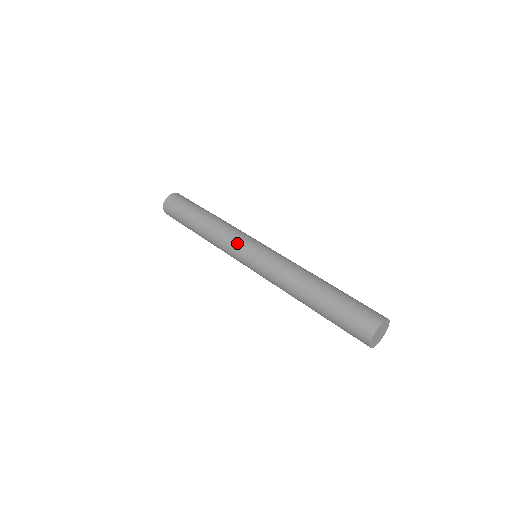
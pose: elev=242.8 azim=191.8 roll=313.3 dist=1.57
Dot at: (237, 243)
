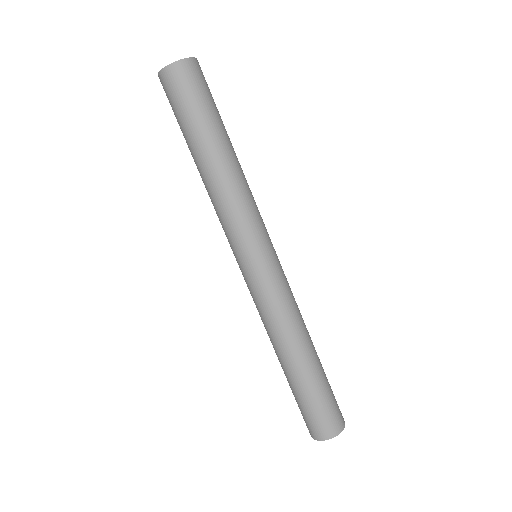
Dot at: (256, 230)
